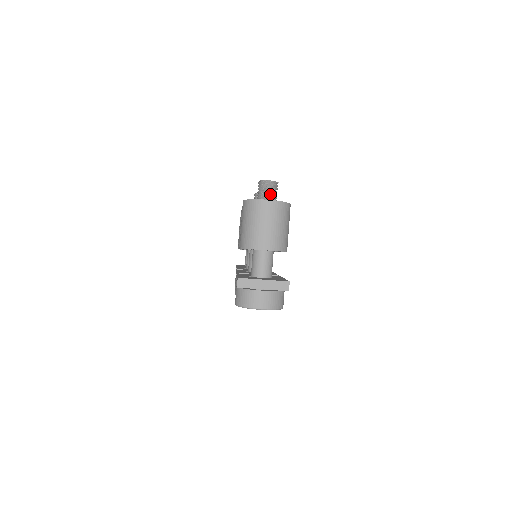
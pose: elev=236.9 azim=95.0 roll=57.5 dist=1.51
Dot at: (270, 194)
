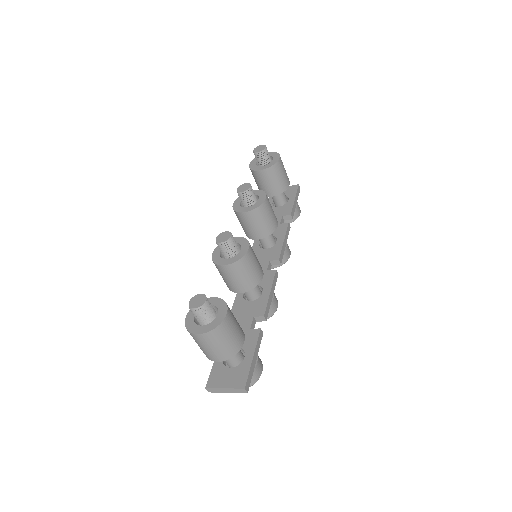
Dot at: (202, 318)
